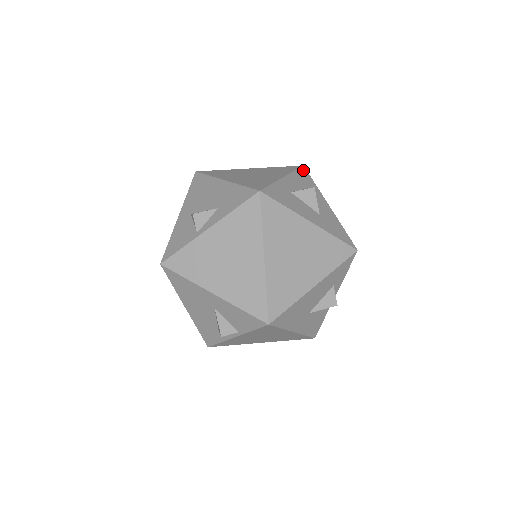
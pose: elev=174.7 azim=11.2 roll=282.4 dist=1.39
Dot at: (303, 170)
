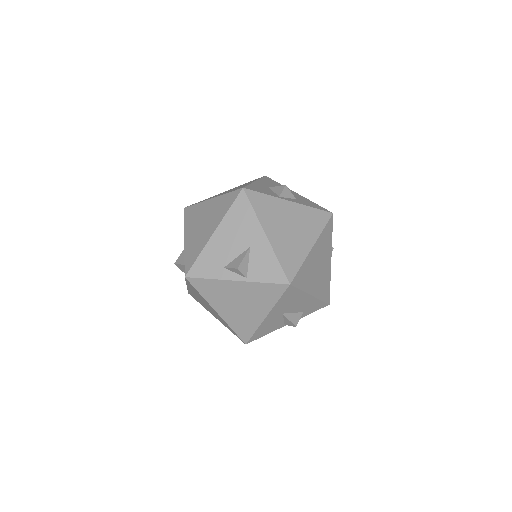
Dot at: occluded
